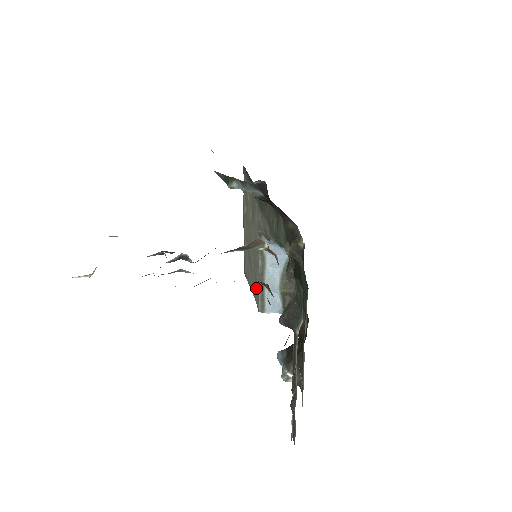
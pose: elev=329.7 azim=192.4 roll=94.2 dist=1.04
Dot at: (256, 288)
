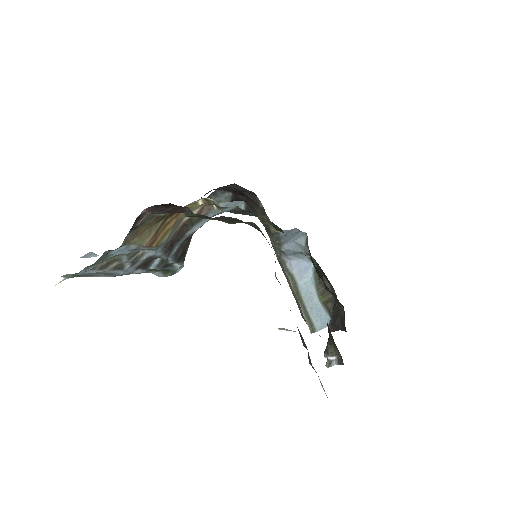
Dot at: occluded
